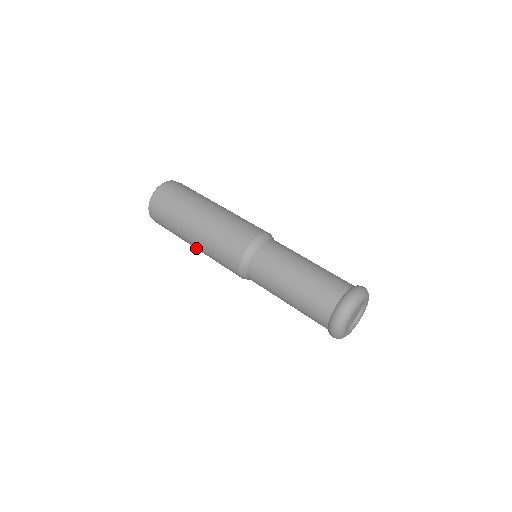
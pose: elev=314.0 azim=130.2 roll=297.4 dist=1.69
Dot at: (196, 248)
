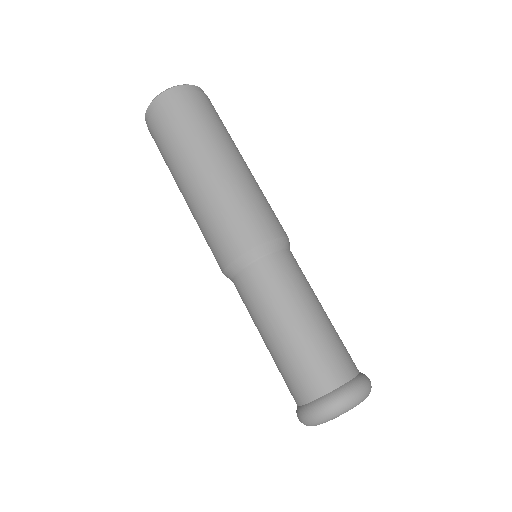
Dot at: occluded
